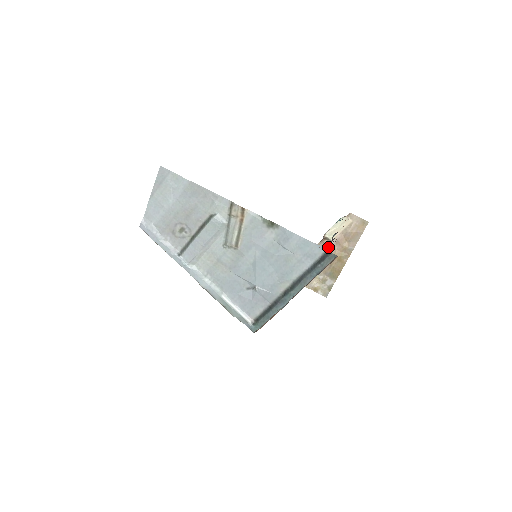
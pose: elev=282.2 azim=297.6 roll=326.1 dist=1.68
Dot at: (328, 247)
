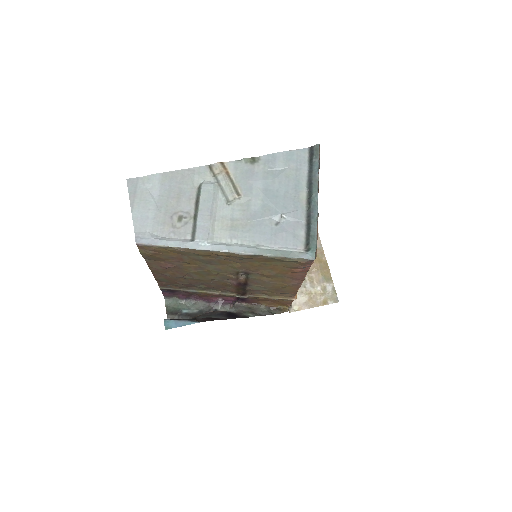
Dot at: occluded
